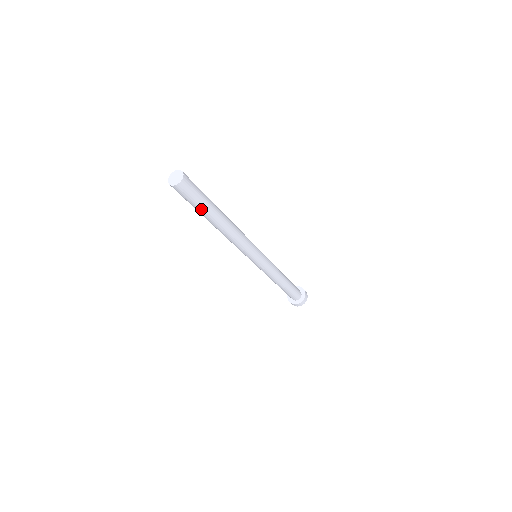
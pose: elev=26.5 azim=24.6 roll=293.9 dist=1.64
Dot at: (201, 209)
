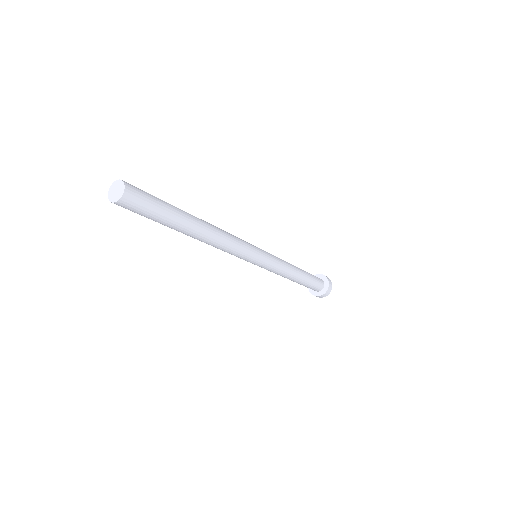
Dot at: (158, 222)
